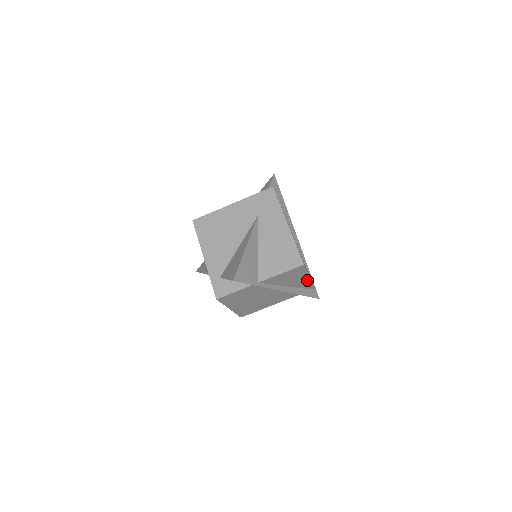
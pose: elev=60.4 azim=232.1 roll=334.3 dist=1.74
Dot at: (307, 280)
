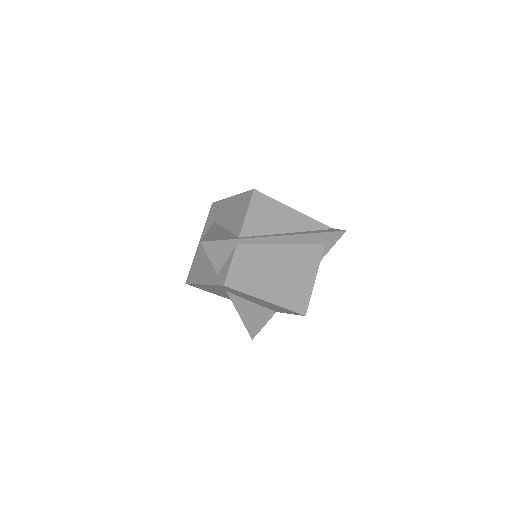
Dot at: (297, 215)
